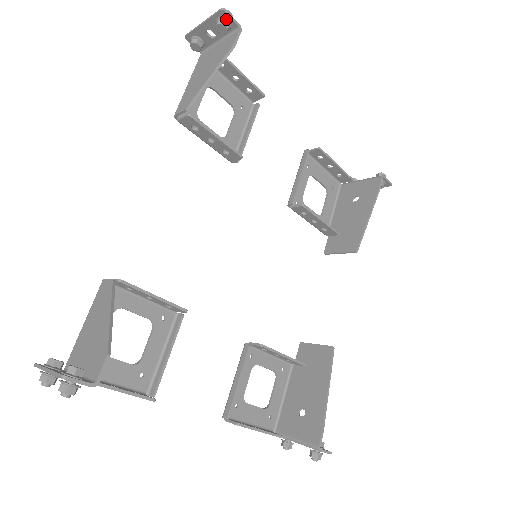
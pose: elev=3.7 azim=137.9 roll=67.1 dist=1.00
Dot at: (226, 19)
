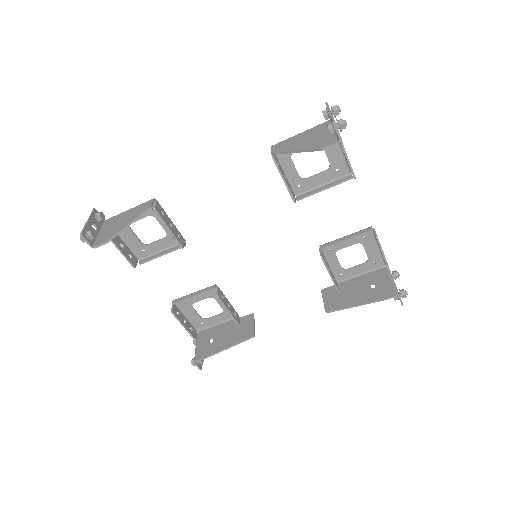
Dot at: (335, 128)
